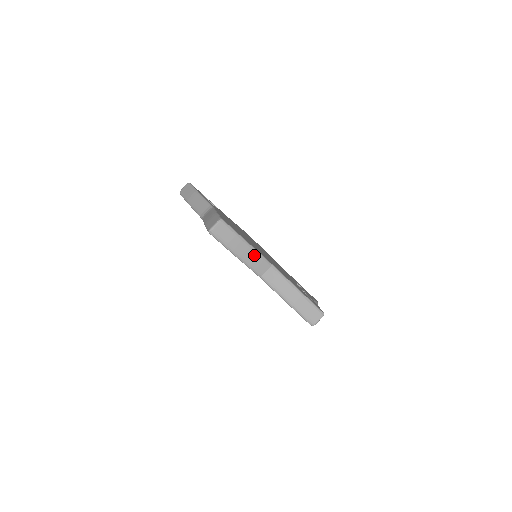
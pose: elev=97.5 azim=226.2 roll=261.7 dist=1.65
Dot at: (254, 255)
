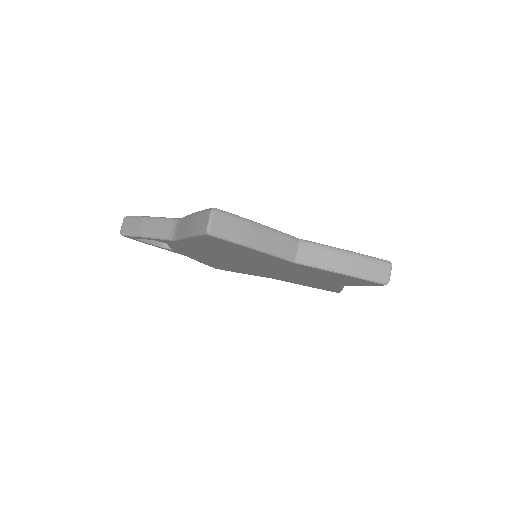
Dot at: (274, 236)
